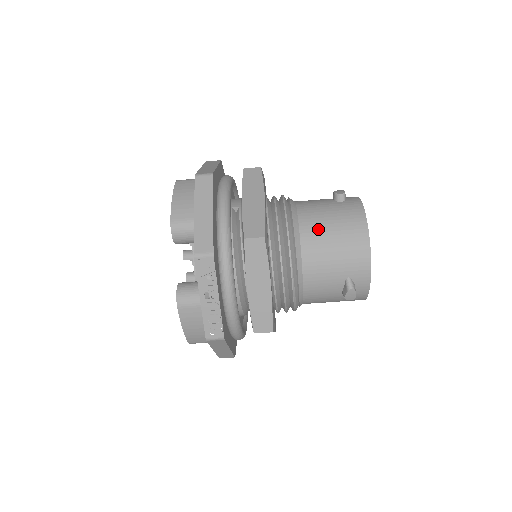
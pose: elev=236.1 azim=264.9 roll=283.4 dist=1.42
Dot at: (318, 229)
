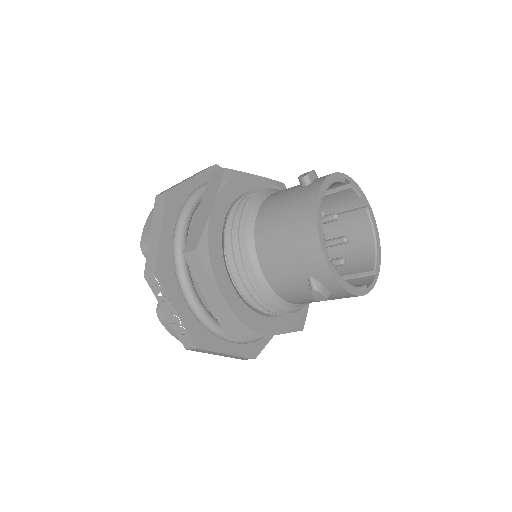
Dot at: (270, 226)
